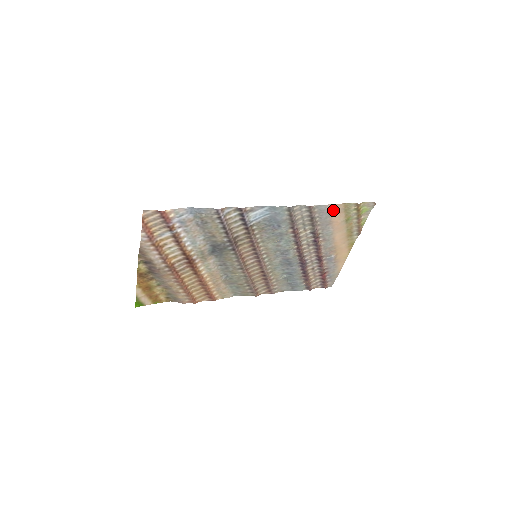
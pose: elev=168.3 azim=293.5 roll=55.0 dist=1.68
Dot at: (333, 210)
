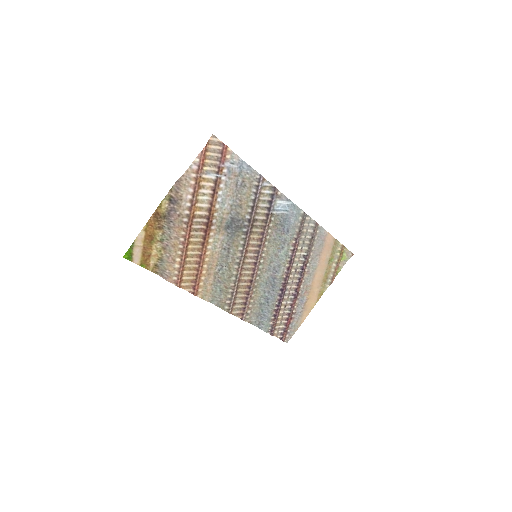
Dot at: (327, 240)
